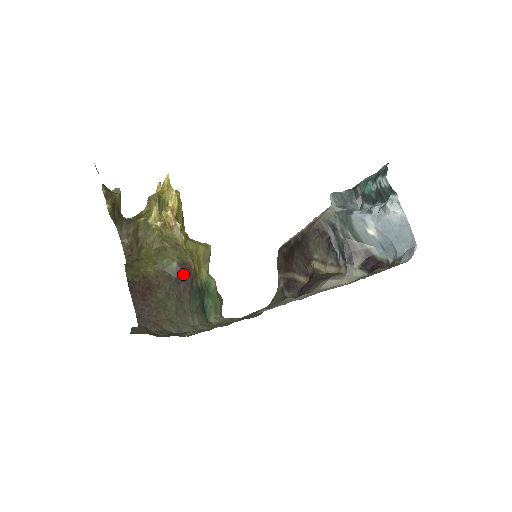
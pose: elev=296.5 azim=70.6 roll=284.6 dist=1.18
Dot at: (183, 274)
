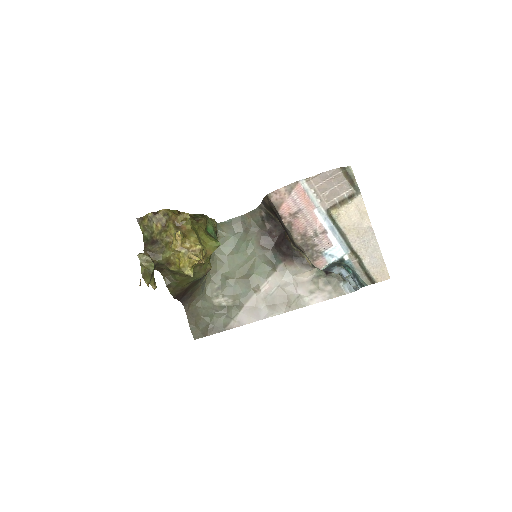
Dot at: occluded
